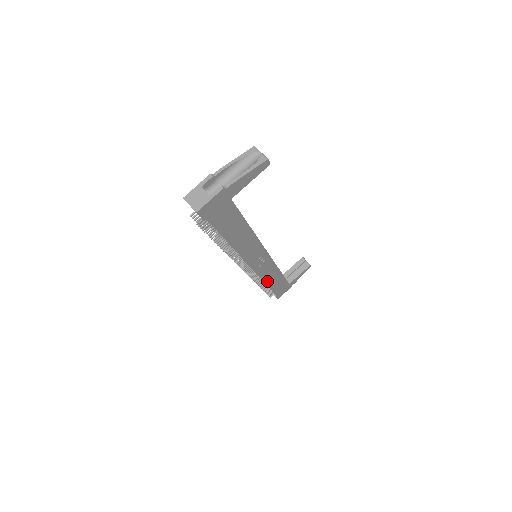
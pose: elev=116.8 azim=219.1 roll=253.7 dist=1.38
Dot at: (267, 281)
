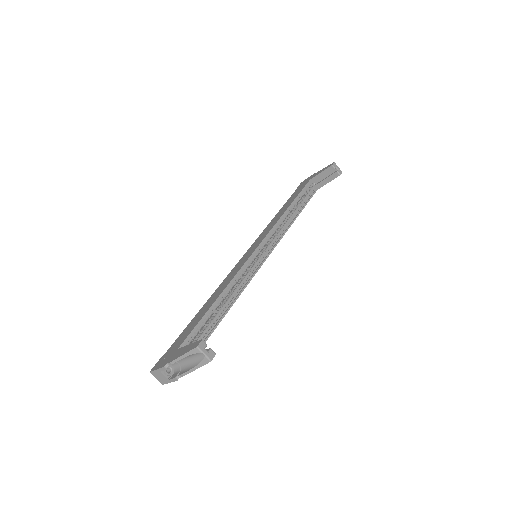
Dot at: occluded
